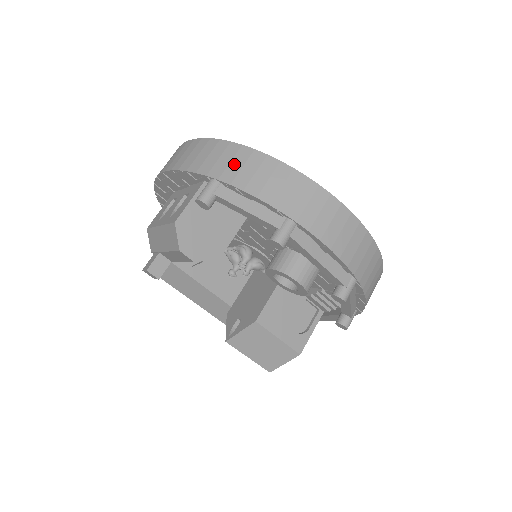
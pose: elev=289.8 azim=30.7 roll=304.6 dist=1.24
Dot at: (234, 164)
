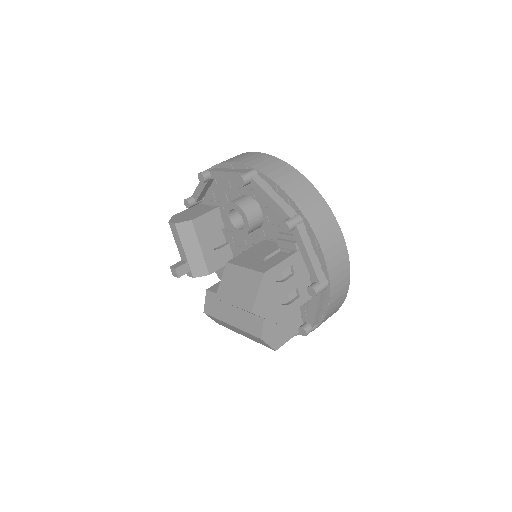
Dot at: occluded
